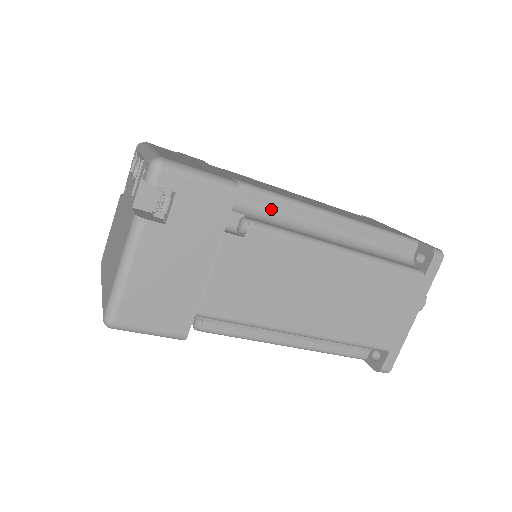
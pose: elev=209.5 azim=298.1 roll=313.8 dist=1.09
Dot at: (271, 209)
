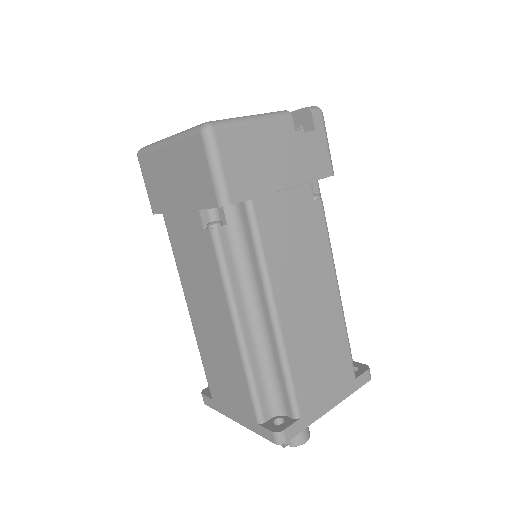
Dot at: occluded
